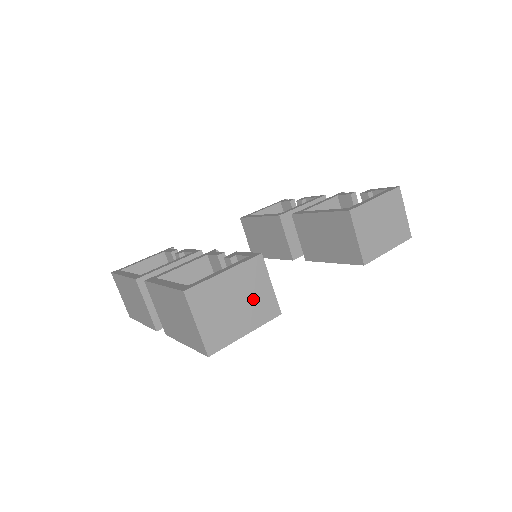
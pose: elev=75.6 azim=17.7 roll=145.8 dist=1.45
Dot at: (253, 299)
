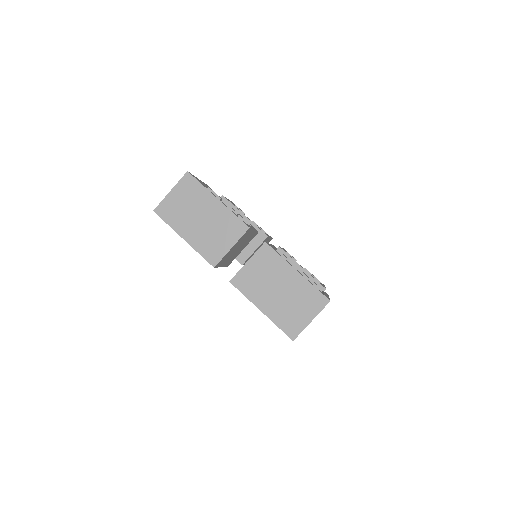
Dot at: occluded
